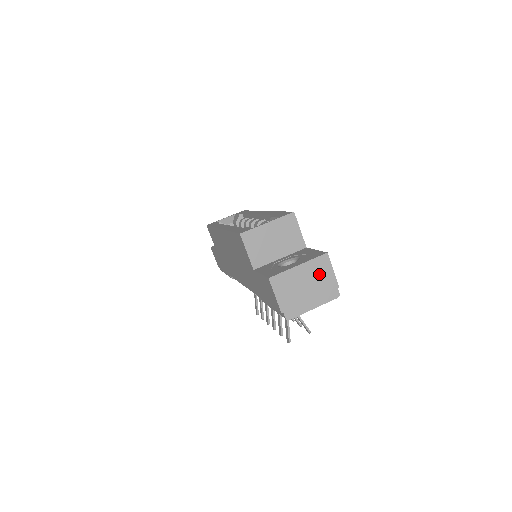
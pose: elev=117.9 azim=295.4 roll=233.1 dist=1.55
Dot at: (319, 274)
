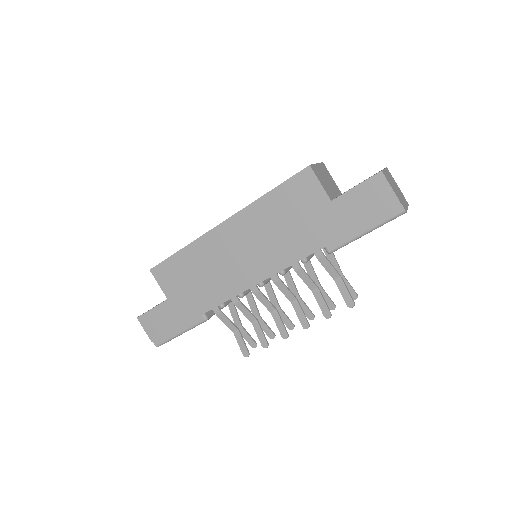
Dot at: (394, 181)
